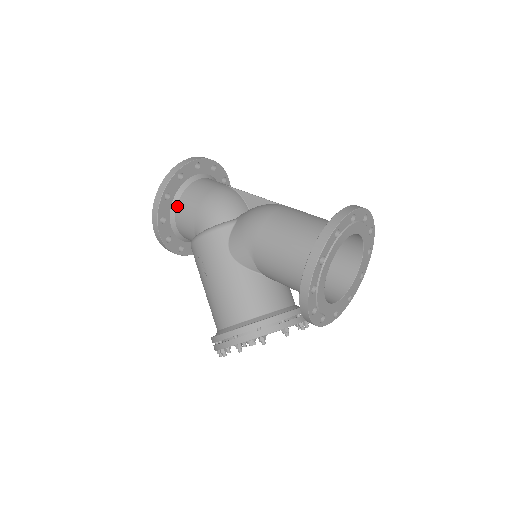
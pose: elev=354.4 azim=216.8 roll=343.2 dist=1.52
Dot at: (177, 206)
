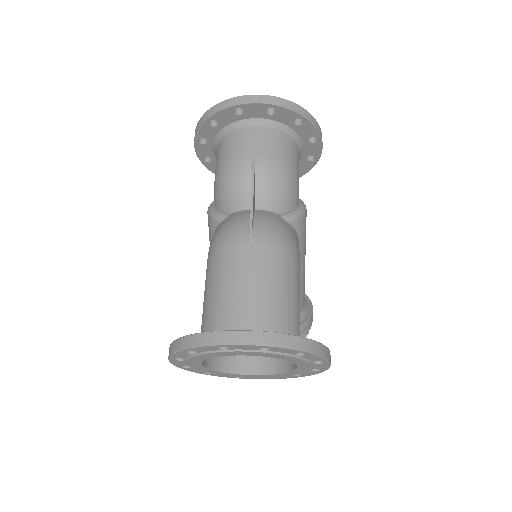
Dot at: occluded
